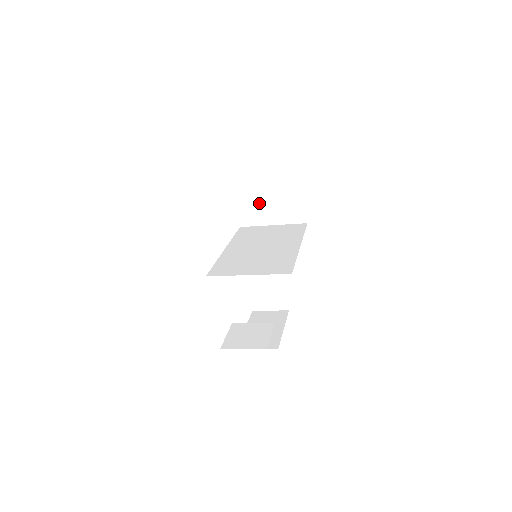
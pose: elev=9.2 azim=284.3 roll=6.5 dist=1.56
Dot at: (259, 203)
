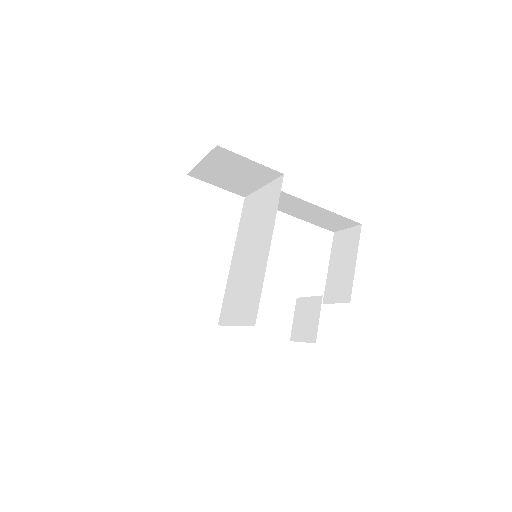
Dot at: (231, 180)
